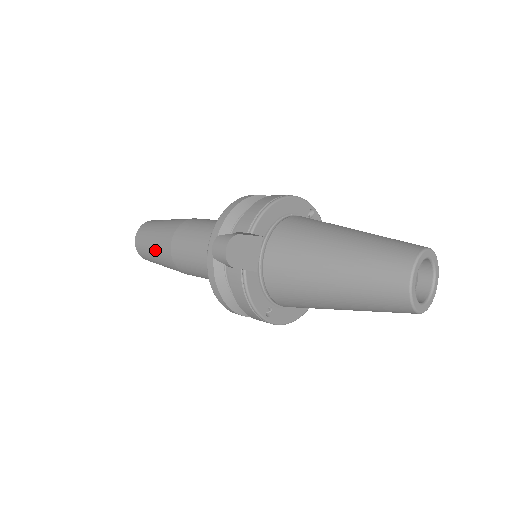
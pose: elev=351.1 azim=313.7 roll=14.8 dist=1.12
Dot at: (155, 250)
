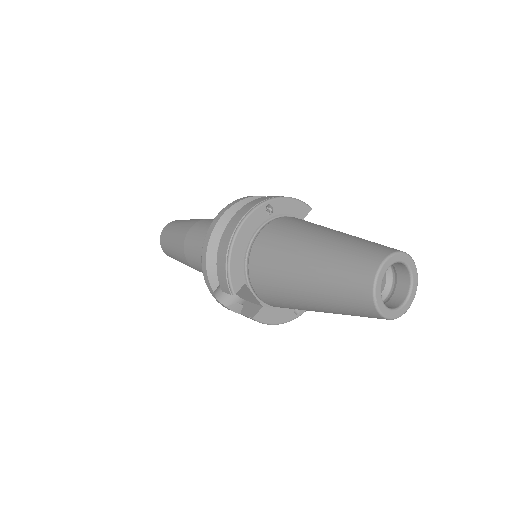
Dot at: occluded
